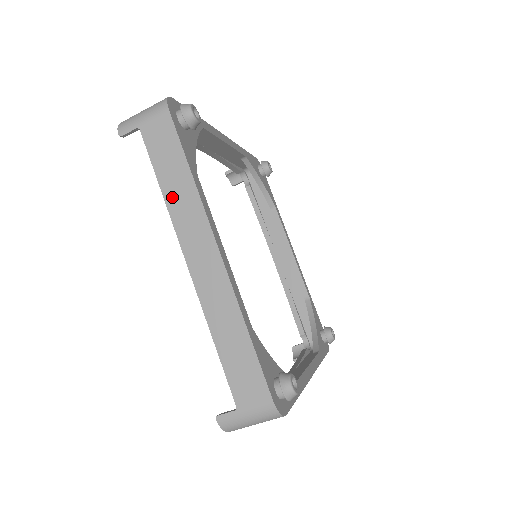
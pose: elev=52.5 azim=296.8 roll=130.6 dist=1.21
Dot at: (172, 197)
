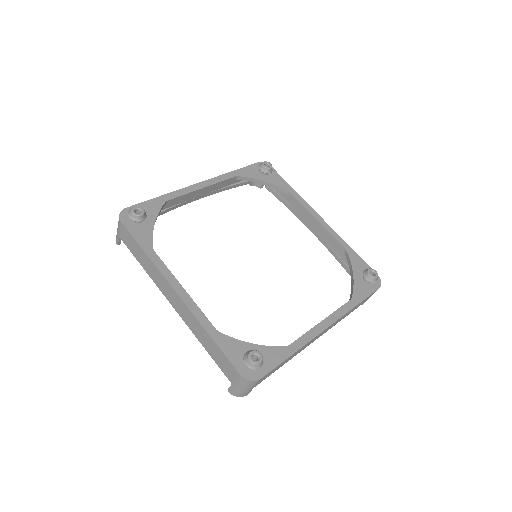
Dot at: (148, 270)
